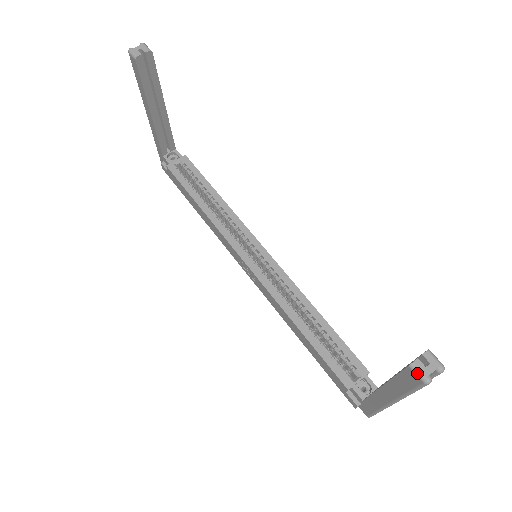
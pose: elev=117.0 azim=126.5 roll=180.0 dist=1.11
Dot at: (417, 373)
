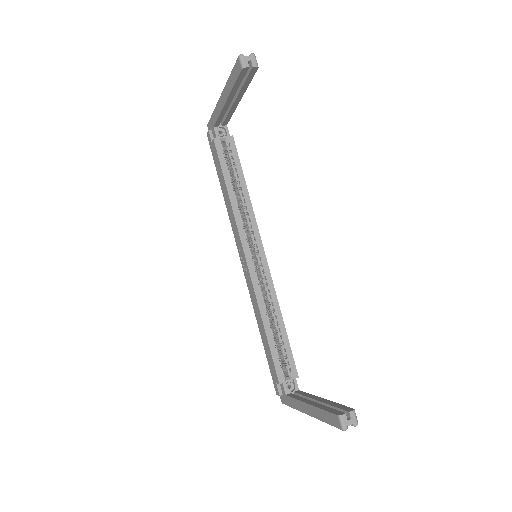
Dot at: (341, 422)
